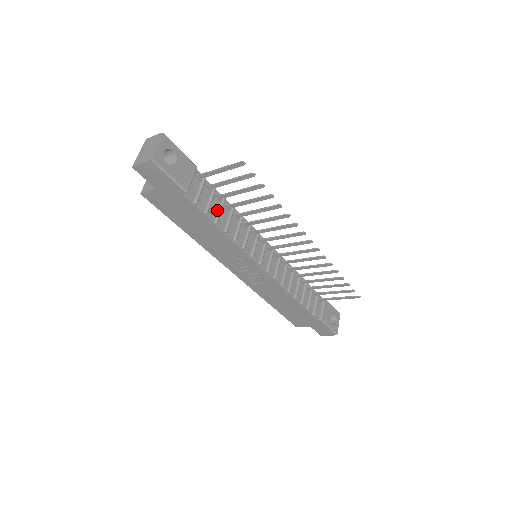
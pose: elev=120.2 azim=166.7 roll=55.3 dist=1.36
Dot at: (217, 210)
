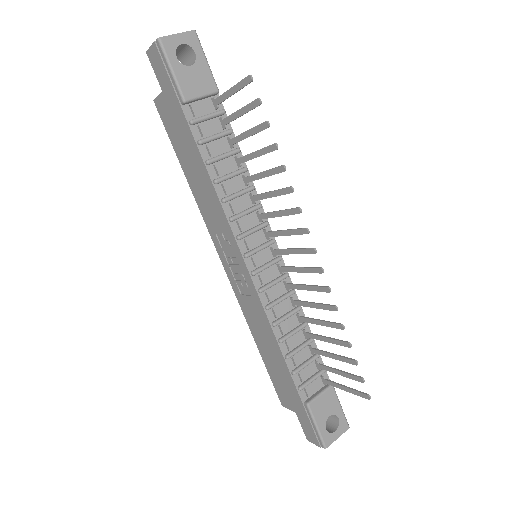
Dot at: (220, 154)
